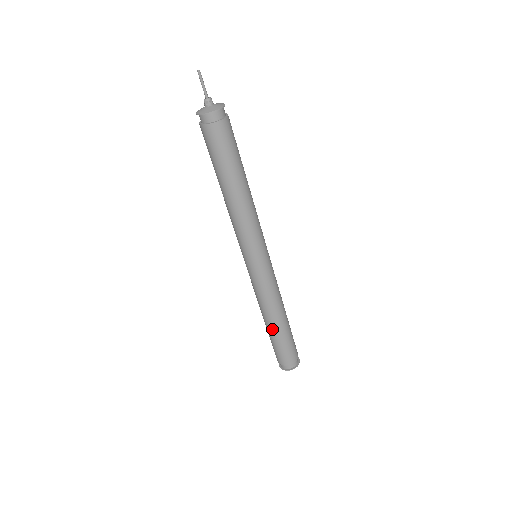
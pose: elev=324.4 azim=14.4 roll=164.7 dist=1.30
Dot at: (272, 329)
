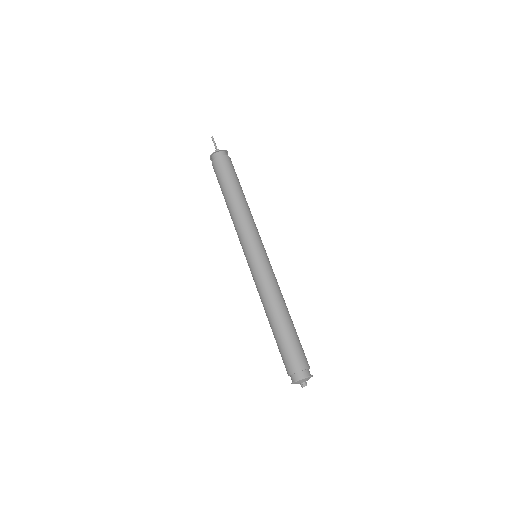
Dot at: (271, 327)
